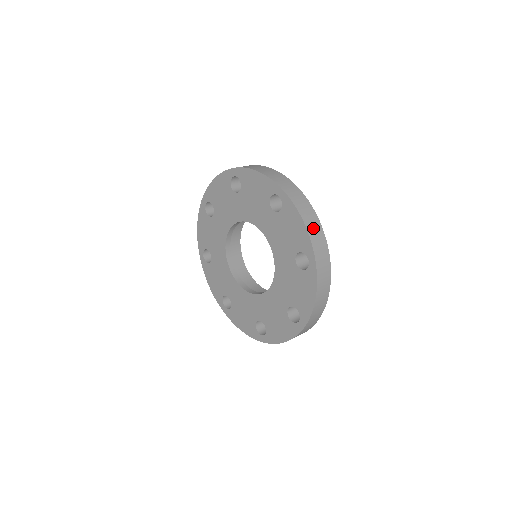
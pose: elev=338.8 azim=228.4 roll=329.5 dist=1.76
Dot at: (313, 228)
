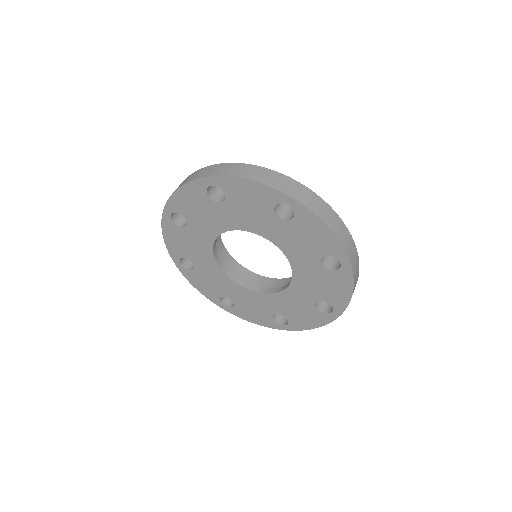
Dot at: occluded
